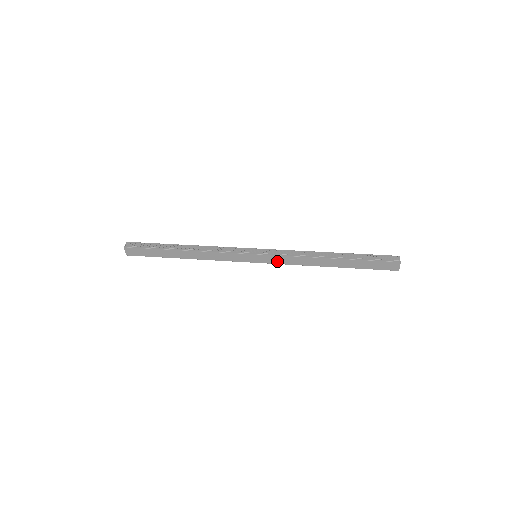
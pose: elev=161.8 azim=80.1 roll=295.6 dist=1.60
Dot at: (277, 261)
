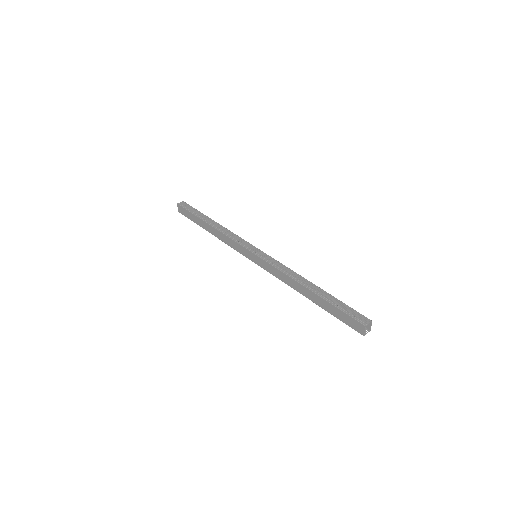
Dot at: (268, 268)
